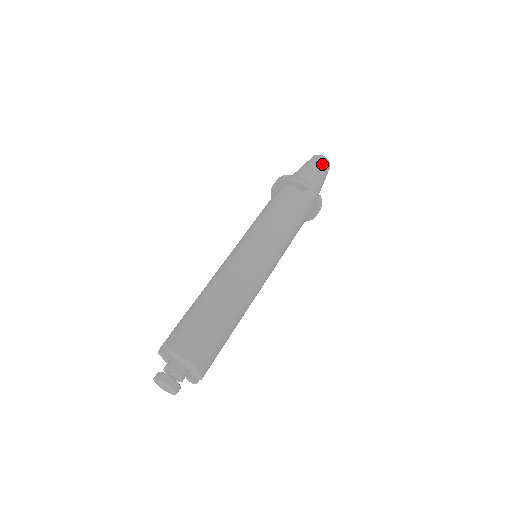
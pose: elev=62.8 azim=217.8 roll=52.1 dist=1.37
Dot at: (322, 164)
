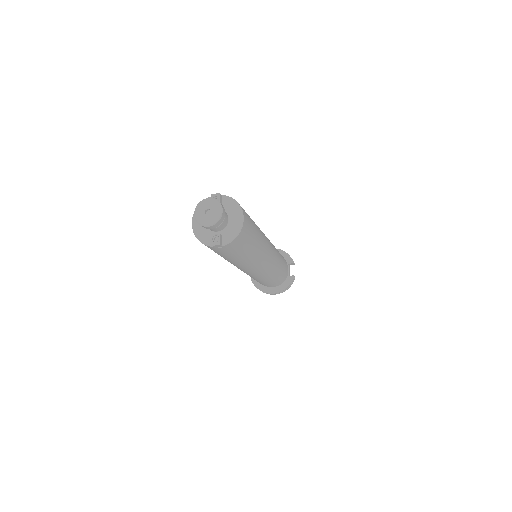
Dot at: occluded
